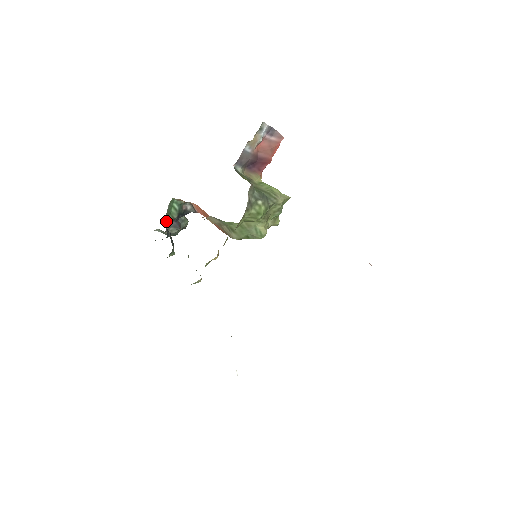
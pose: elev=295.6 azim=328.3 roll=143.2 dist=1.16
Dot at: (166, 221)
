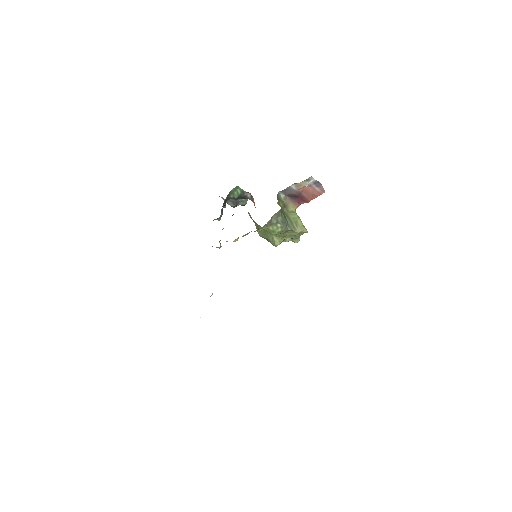
Dot at: (227, 197)
